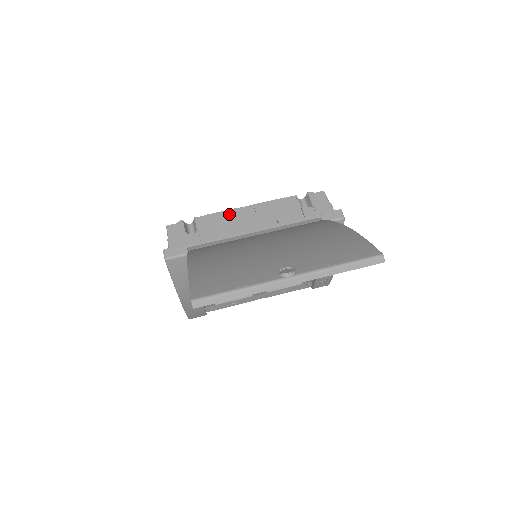
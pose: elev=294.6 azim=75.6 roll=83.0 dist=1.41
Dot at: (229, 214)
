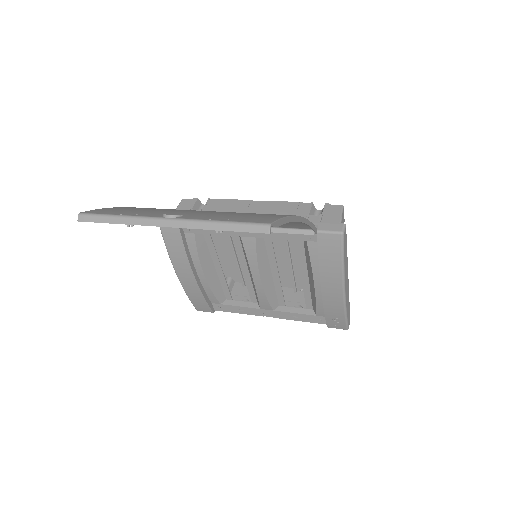
Dot at: (239, 203)
